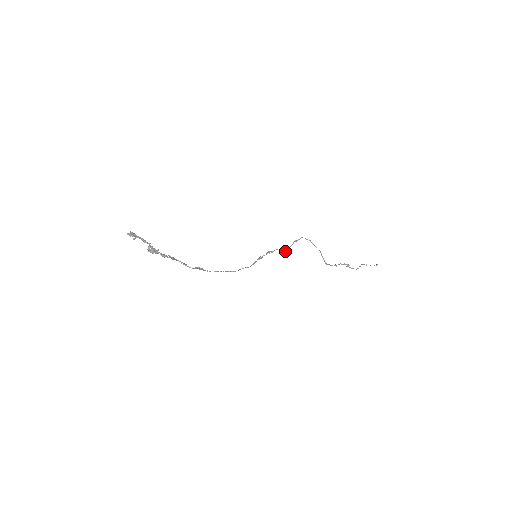
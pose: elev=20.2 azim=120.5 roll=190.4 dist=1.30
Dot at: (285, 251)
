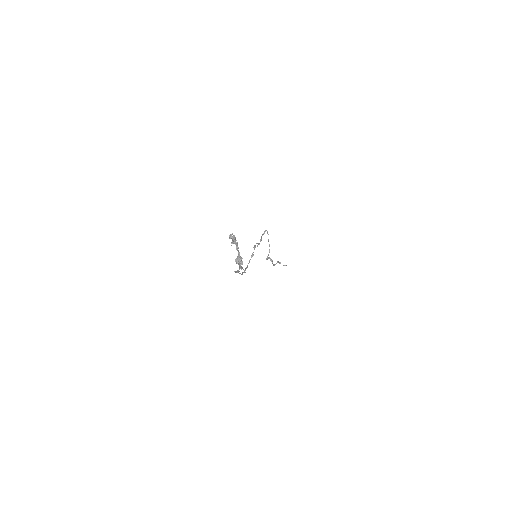
Dot at: occluded
